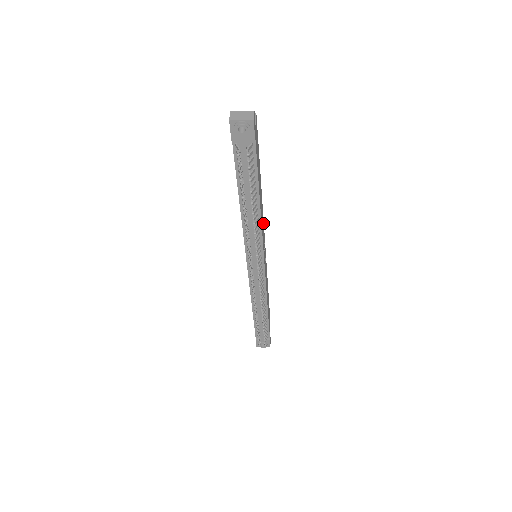
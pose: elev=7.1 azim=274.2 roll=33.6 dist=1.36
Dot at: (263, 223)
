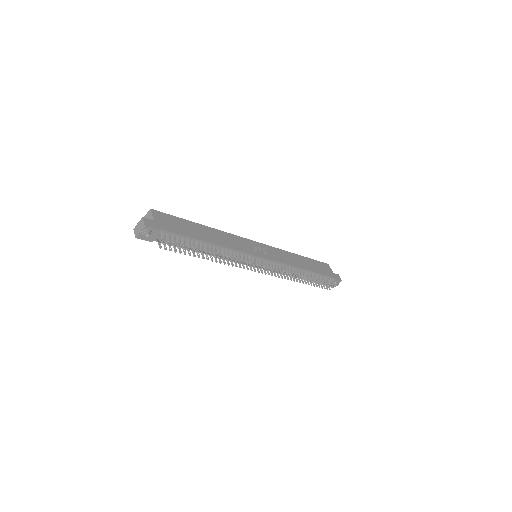
Dot at: (236, 238)
